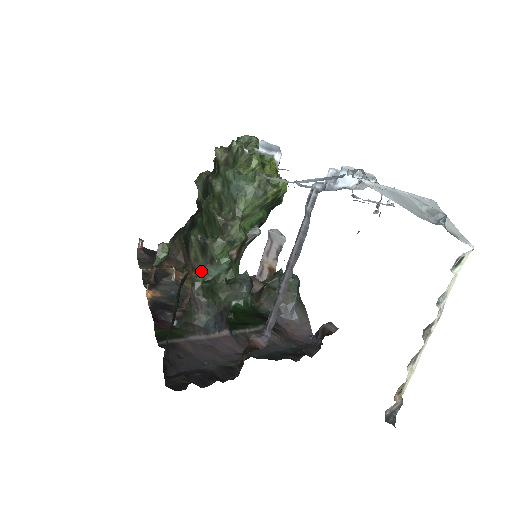
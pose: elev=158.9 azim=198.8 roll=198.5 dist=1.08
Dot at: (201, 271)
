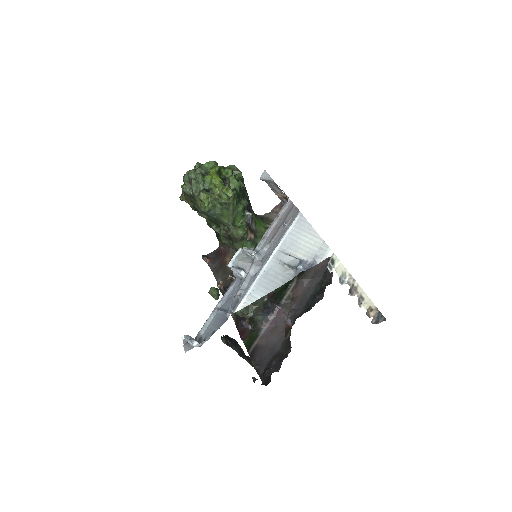
Dot at: occluded
